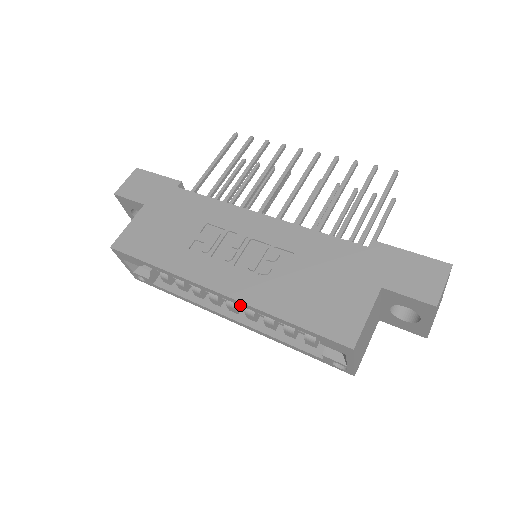
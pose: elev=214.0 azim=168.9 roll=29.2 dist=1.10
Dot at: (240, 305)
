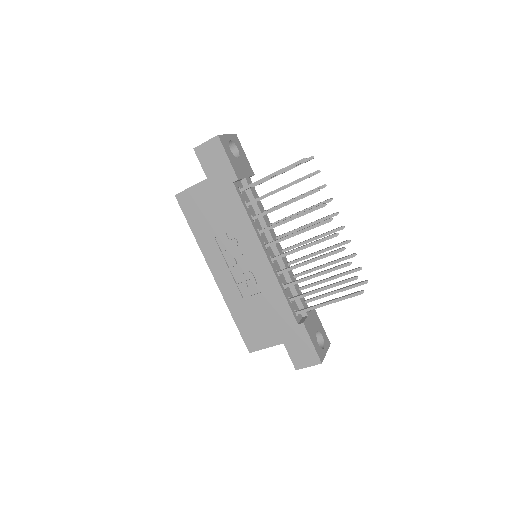
Dot at: occluded
